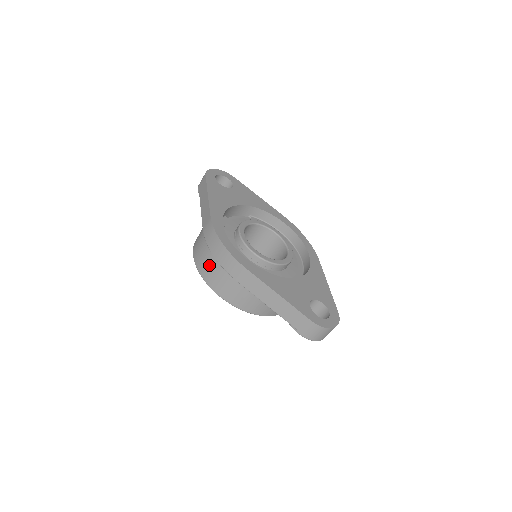
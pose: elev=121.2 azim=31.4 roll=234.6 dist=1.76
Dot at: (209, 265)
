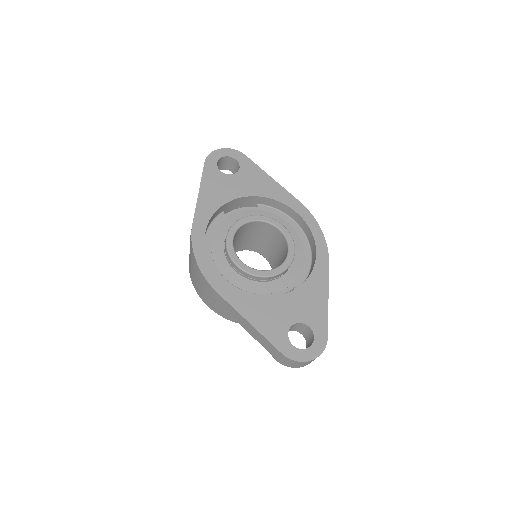
Dot at: (193, 276)
